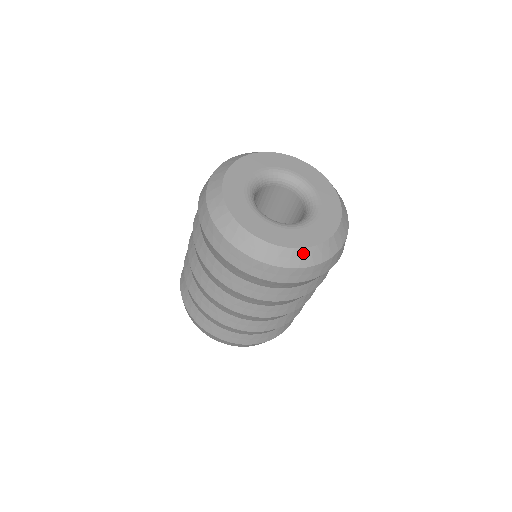
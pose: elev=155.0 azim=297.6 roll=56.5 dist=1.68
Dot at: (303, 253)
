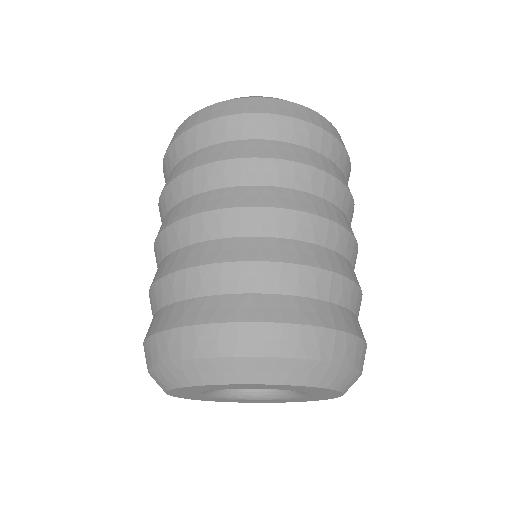
Dot at: occluded
